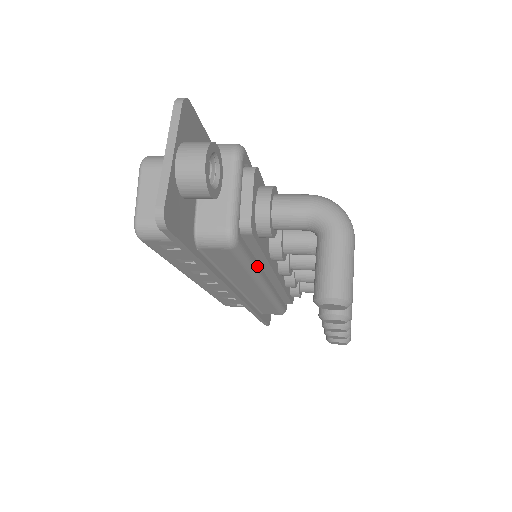
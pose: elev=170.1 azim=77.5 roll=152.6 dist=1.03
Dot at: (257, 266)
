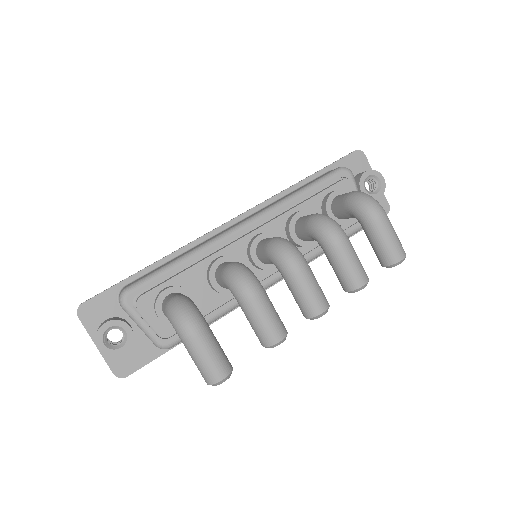
Dot at: (225, 308)
